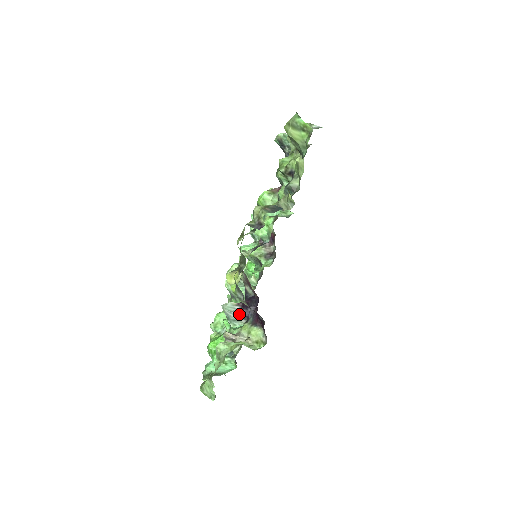
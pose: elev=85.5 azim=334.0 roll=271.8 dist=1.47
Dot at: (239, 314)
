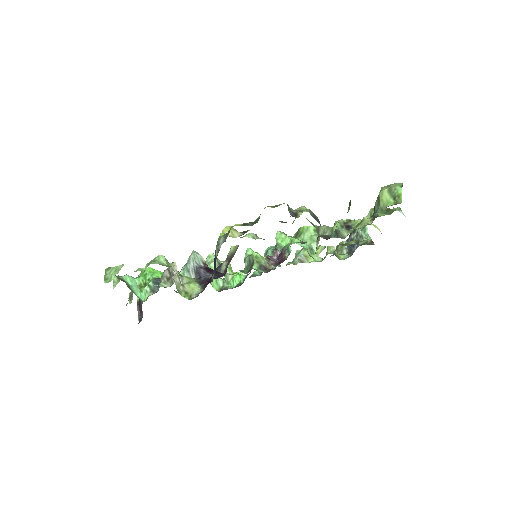
Dot at: (198, 268)
